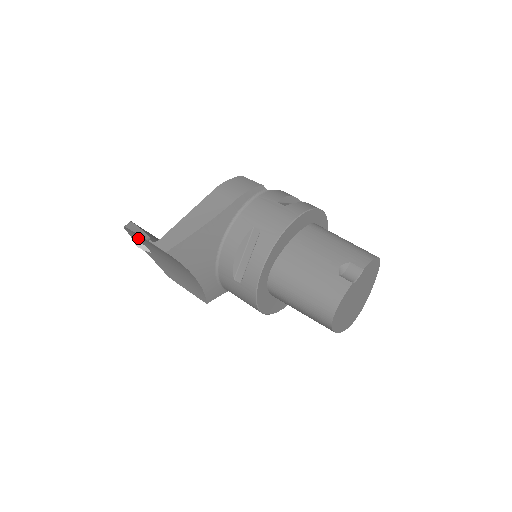
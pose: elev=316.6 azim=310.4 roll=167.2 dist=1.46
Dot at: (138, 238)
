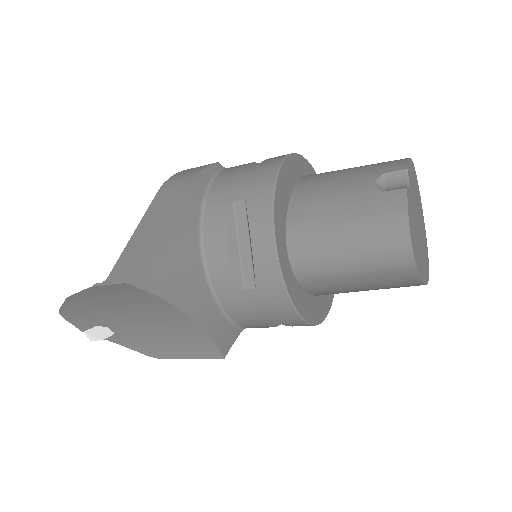
Dot at: (86, 317)
